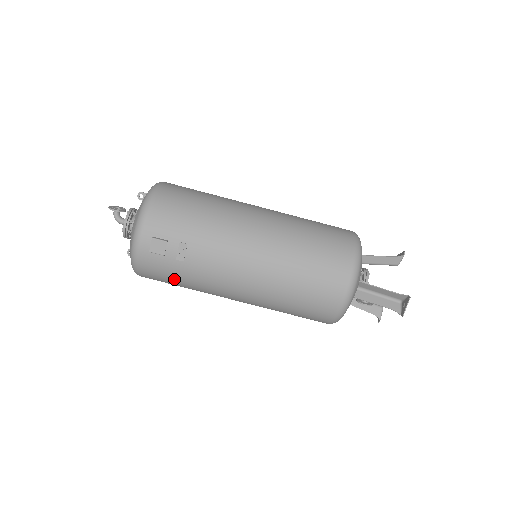
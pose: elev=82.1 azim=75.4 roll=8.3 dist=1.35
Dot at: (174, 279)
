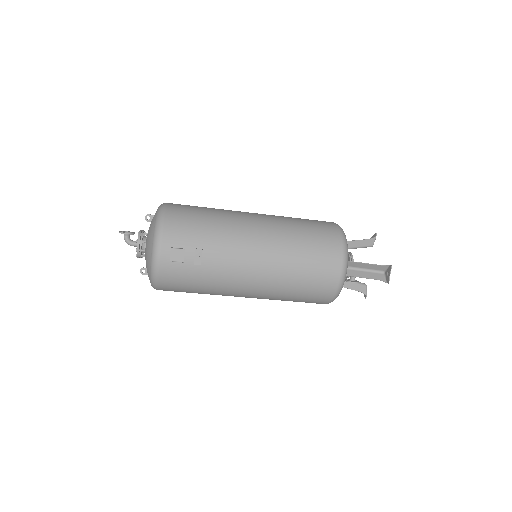
Dot at: (192, 284)
